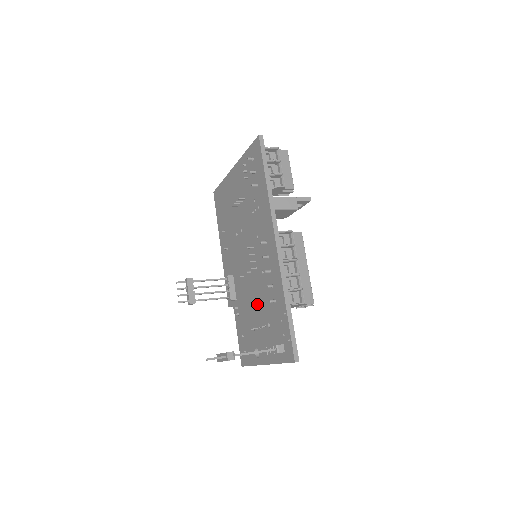
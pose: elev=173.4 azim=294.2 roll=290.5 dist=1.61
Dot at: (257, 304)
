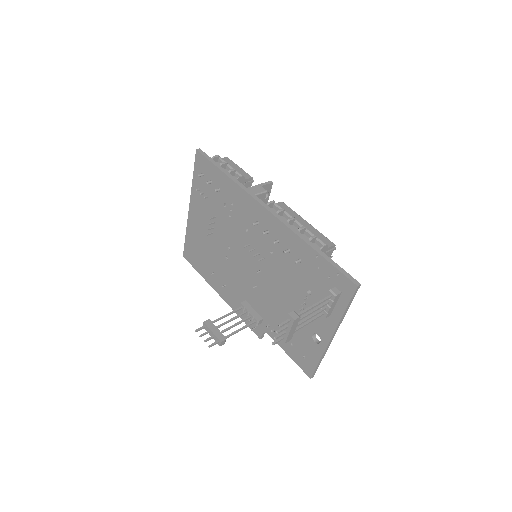
Dot at: (285, 290)
